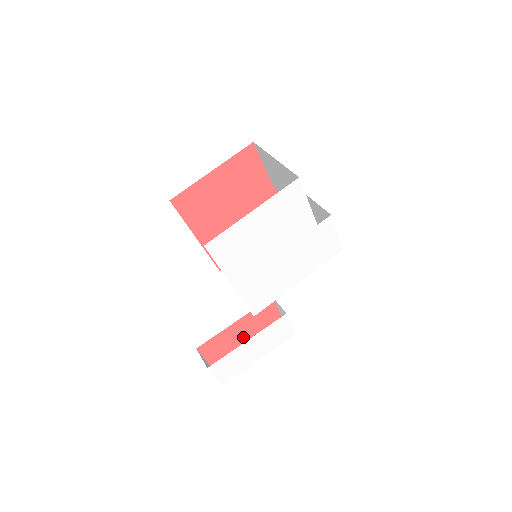
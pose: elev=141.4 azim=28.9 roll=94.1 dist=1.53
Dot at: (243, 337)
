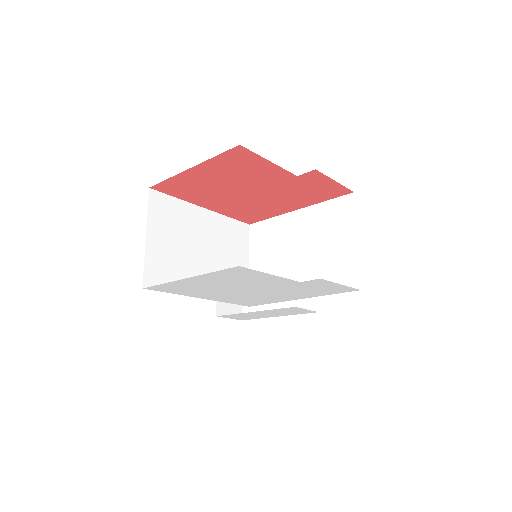
Dot at: occluded
